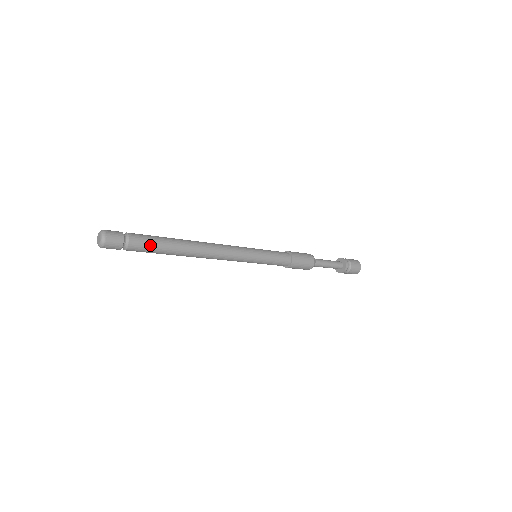
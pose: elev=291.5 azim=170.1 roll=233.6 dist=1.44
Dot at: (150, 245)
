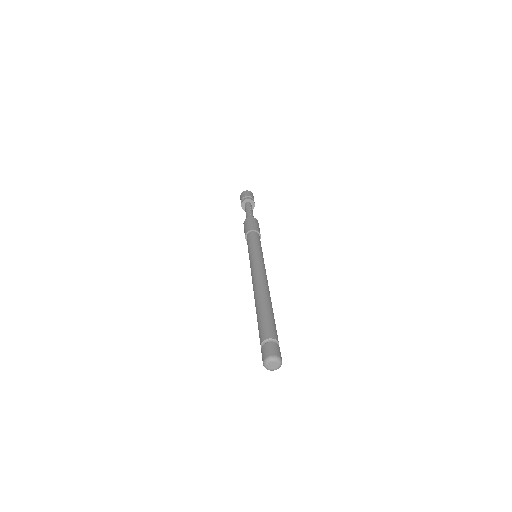
Dot at: occluded
